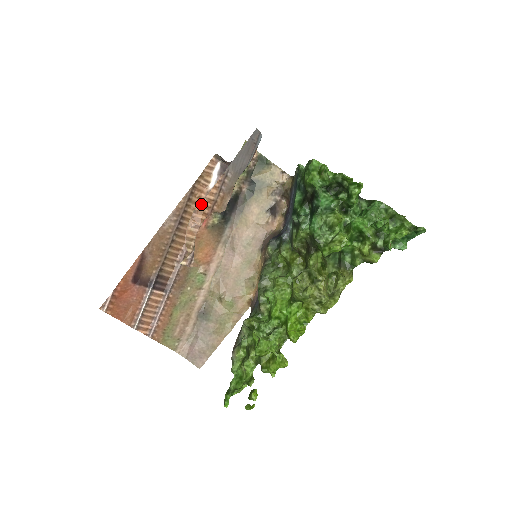
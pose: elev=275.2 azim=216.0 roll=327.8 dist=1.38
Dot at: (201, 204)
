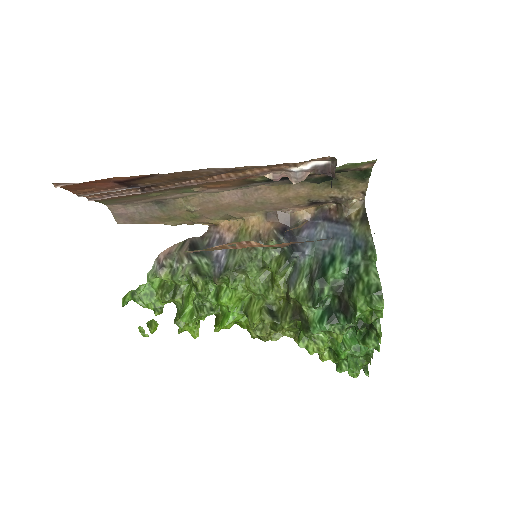
Dot at: (261, 244)
